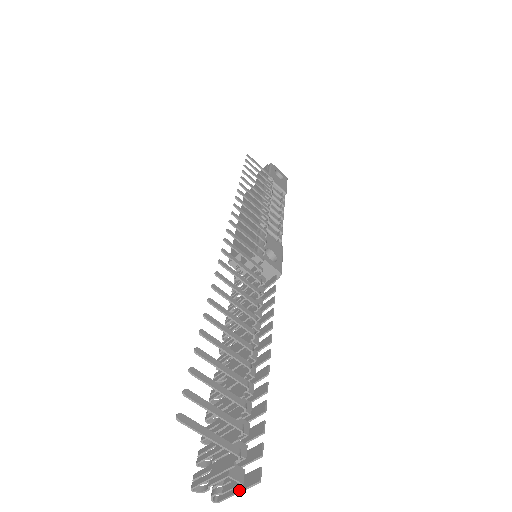
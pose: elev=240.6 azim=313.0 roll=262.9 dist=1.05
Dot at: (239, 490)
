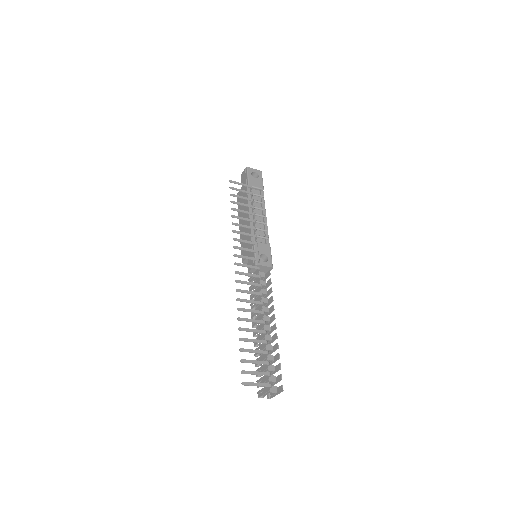
Dot at: (277, 394)
